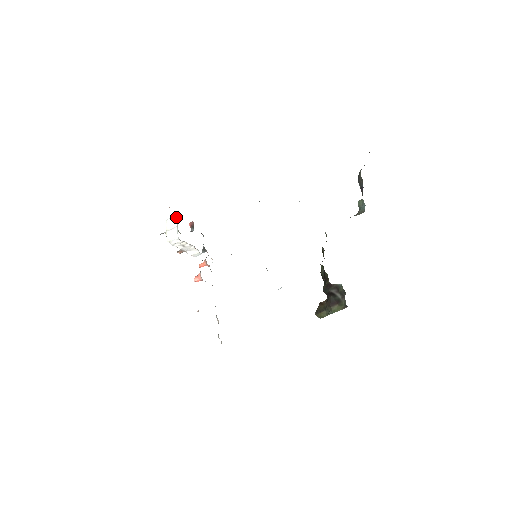
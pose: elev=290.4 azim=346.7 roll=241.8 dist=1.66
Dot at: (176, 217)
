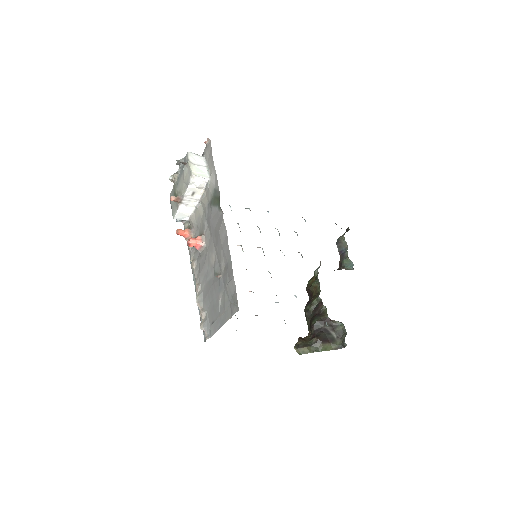
Dot at: (204, 157)
